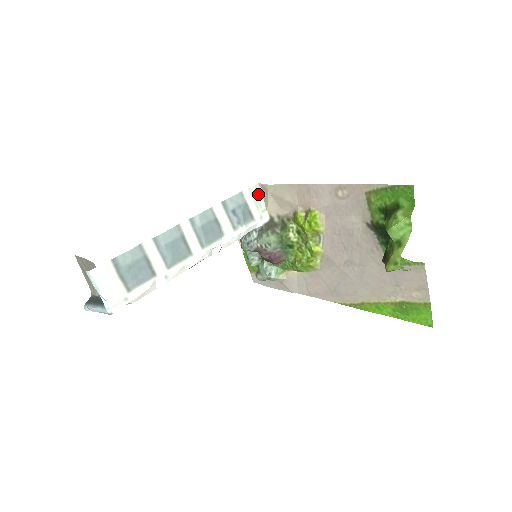
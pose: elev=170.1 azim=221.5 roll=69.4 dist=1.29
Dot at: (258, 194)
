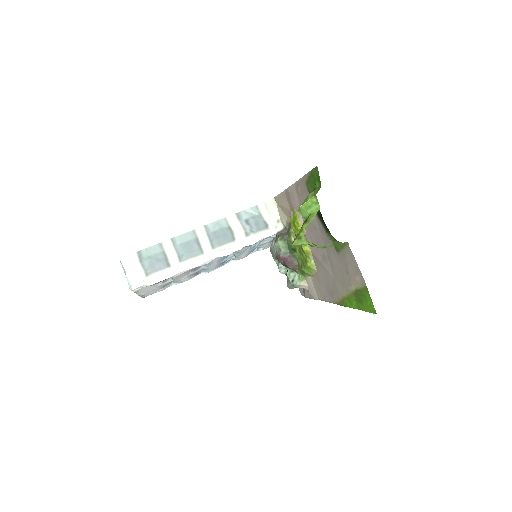
Dot at: (274, 207)
